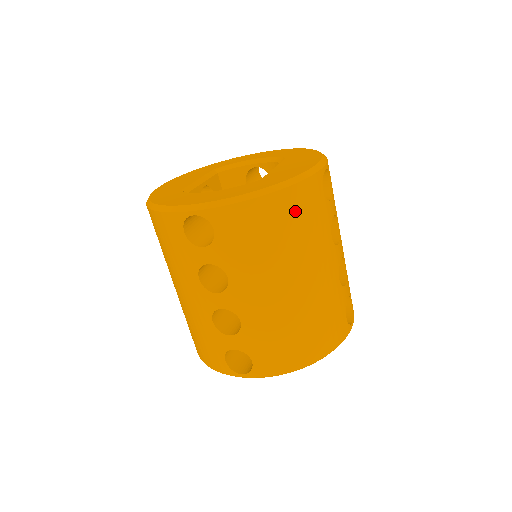
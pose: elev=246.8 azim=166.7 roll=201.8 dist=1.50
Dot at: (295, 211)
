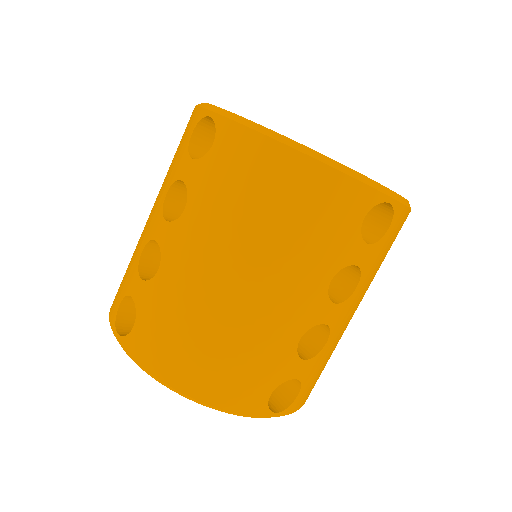
Dot at: (307, 197)
